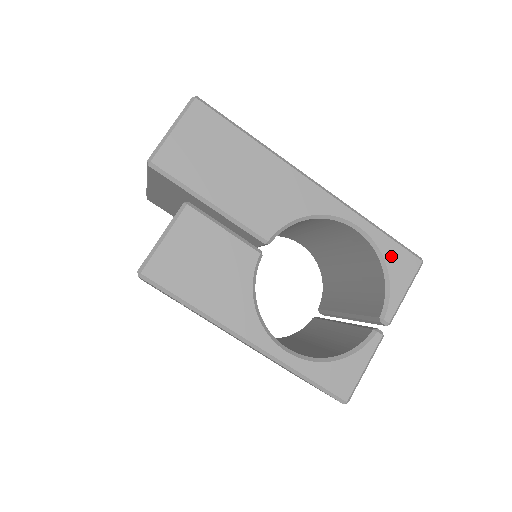
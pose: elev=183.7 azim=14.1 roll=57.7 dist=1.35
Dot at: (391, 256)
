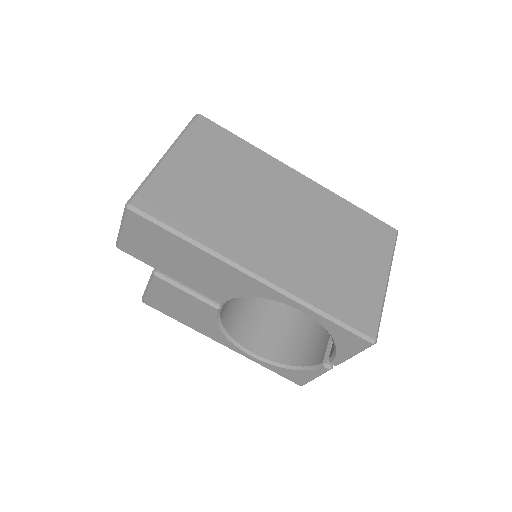
Dot at: (337, 334)
